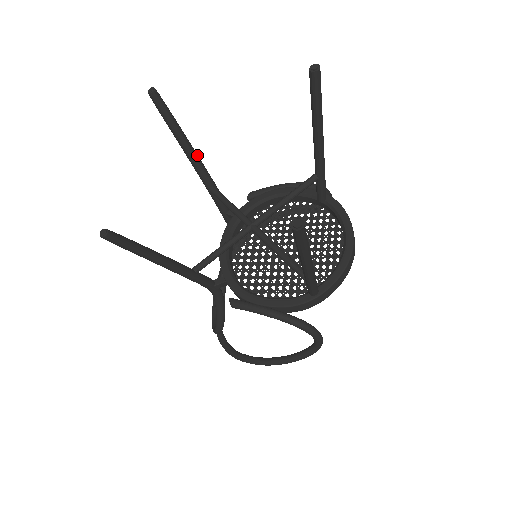
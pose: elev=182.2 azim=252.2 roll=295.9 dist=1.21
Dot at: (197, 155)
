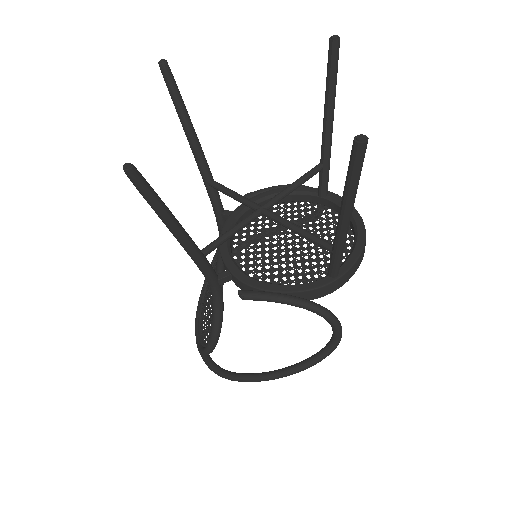
Dot at: (199, 142)
